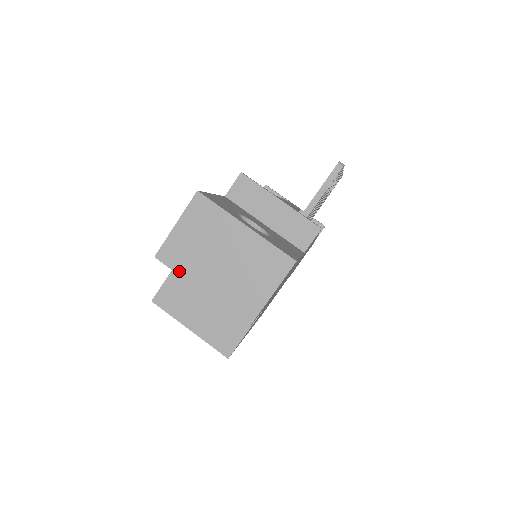
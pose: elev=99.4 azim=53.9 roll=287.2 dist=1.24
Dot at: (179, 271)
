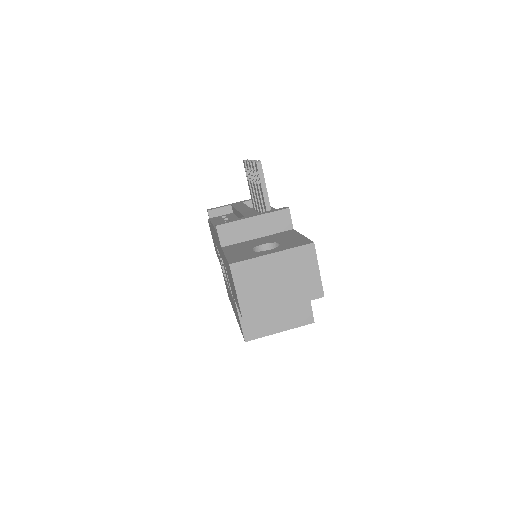
Dot at: (262, 311)
